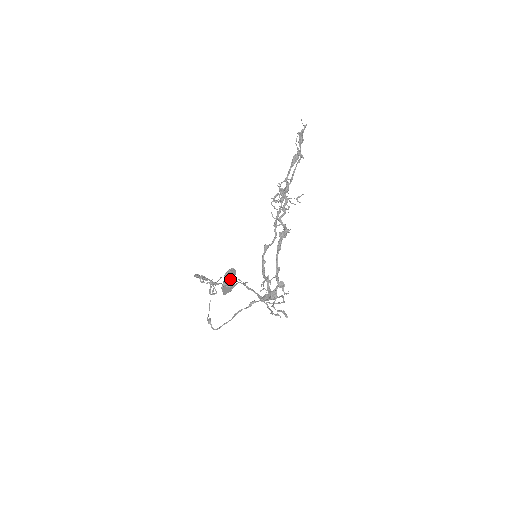
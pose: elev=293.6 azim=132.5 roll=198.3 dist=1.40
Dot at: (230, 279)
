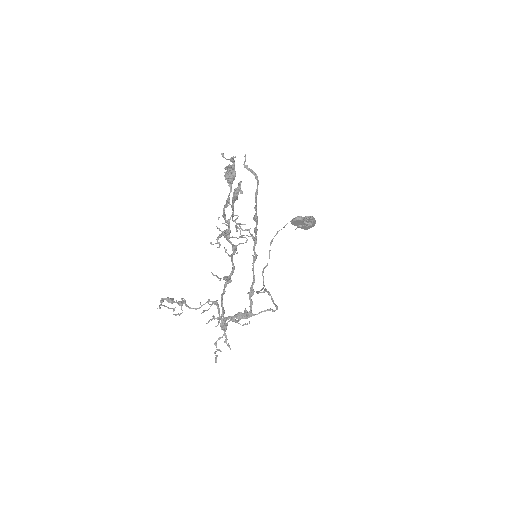
Dot at: (299, 224)
